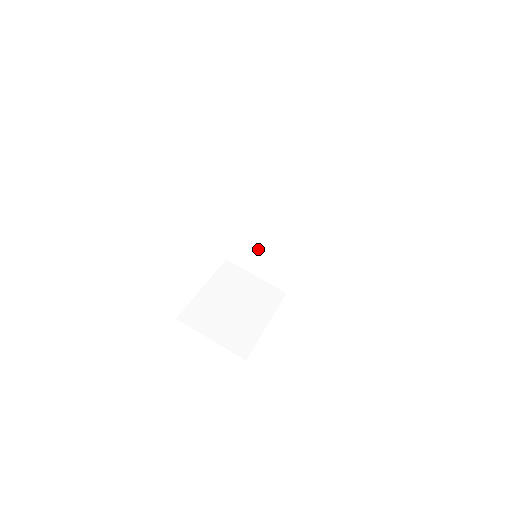
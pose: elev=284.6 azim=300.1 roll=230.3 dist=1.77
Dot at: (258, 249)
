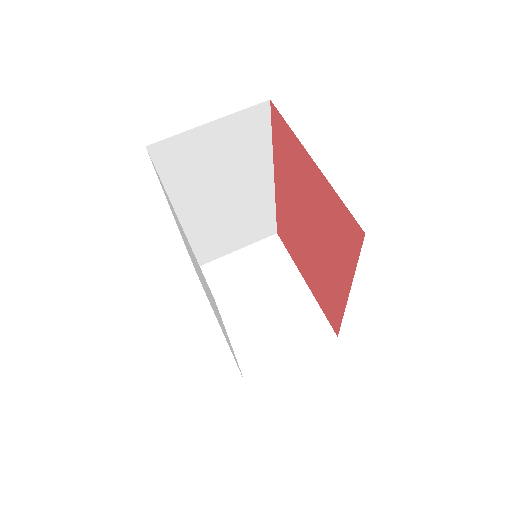
Dot at: (220, 232)
